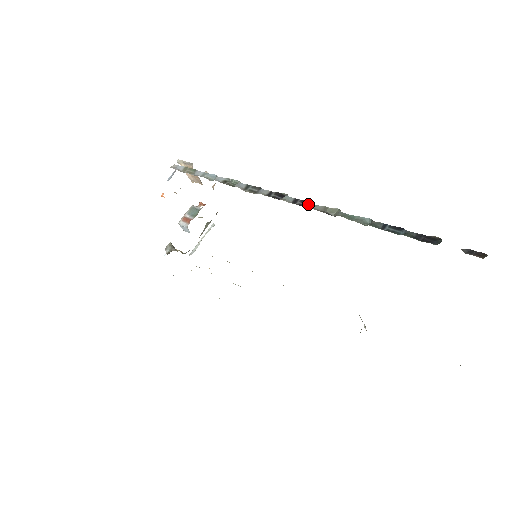
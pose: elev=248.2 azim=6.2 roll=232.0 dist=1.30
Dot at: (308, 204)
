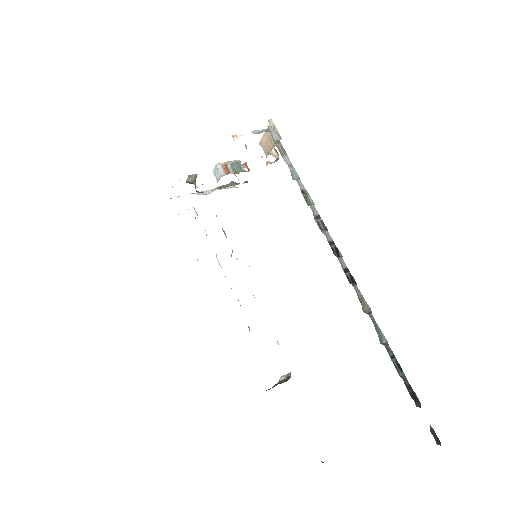
Dot at: (353, 282)
